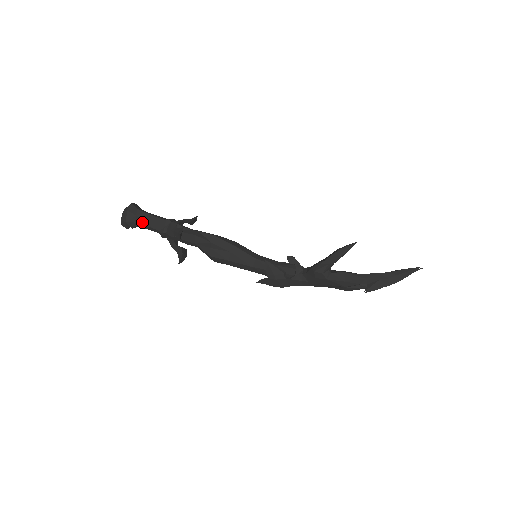
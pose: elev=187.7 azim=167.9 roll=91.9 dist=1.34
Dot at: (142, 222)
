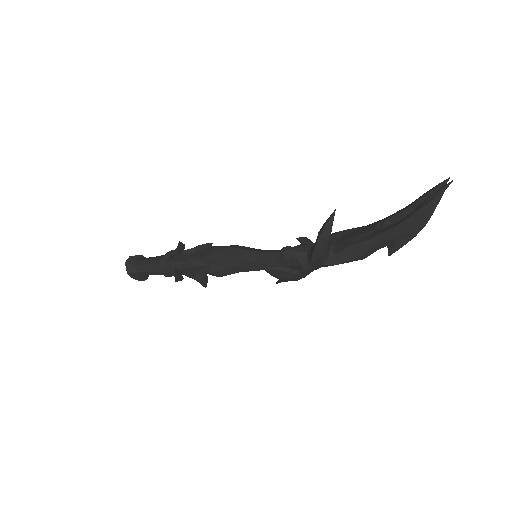
Dot at: (146, 274)
